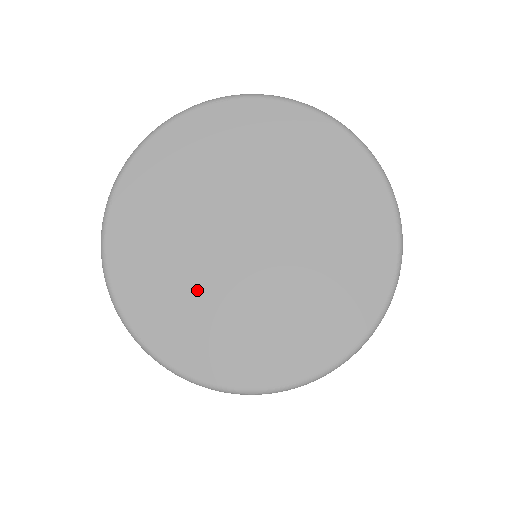
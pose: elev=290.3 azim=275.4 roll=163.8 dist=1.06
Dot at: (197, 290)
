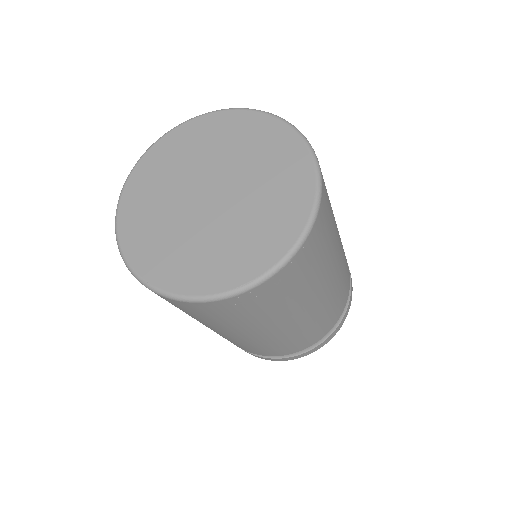
Dot at: (165, 195)
